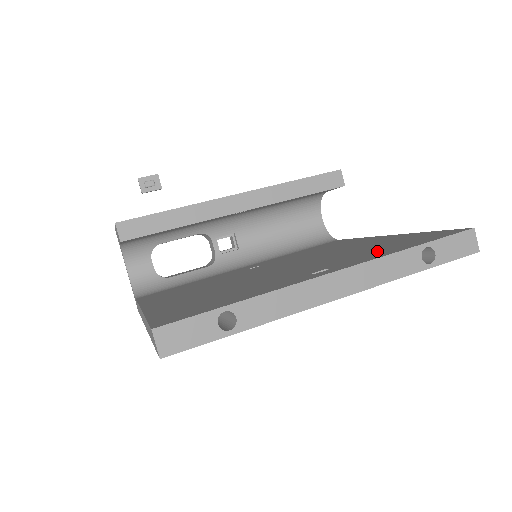
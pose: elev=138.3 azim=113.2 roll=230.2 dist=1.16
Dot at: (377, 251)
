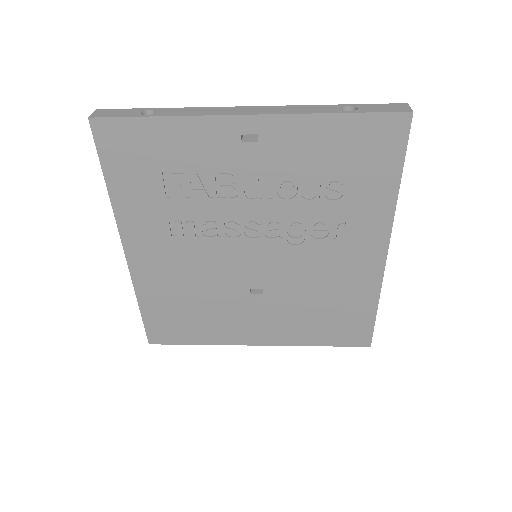
Dot at: occluded
